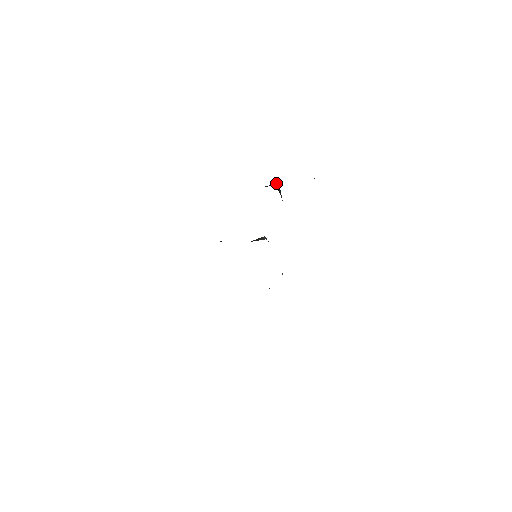
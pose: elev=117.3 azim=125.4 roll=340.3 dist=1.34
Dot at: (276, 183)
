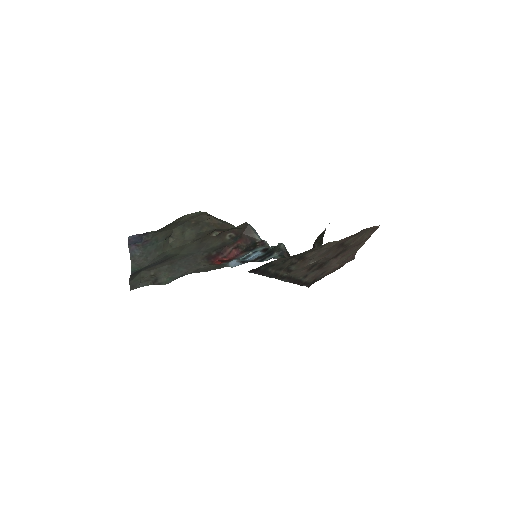
Dot at: (282, 245)
